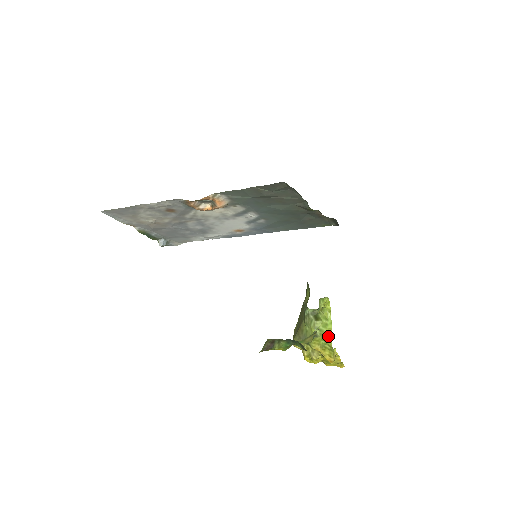
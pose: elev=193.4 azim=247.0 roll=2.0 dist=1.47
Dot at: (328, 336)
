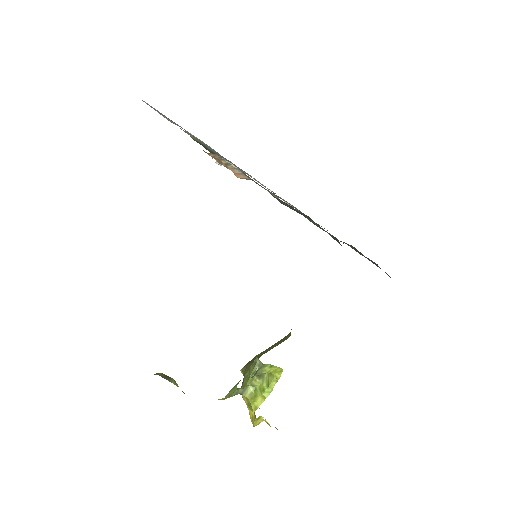
Dot at: (256, 403)
